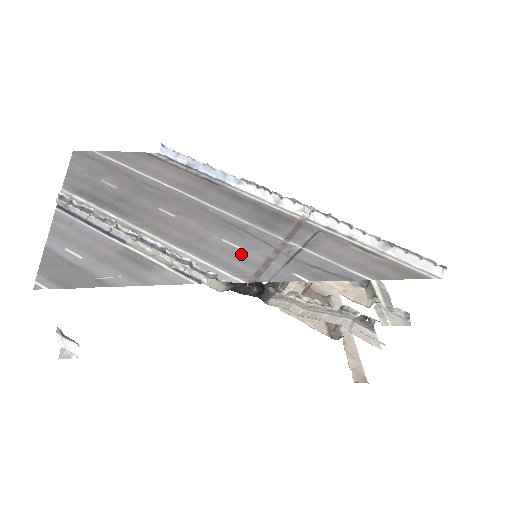
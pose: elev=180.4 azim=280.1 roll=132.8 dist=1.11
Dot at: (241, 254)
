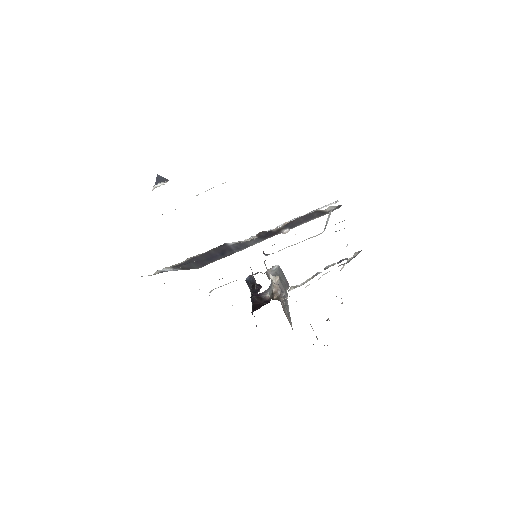
Dot at: occluded
